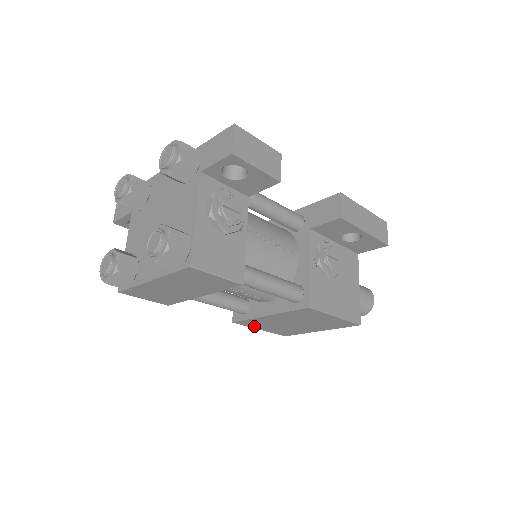
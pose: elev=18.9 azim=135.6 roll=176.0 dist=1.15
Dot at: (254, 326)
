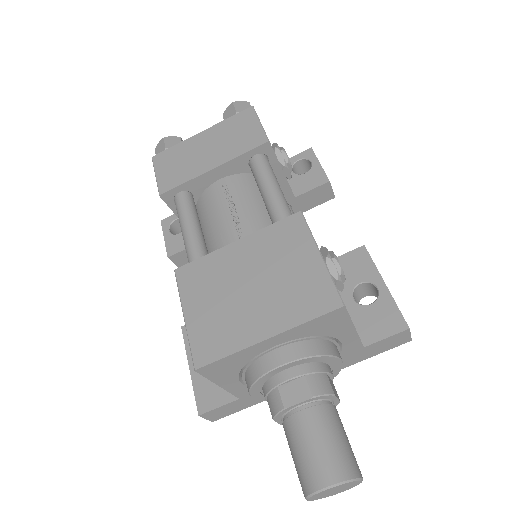
Dot at: (188, 294)
